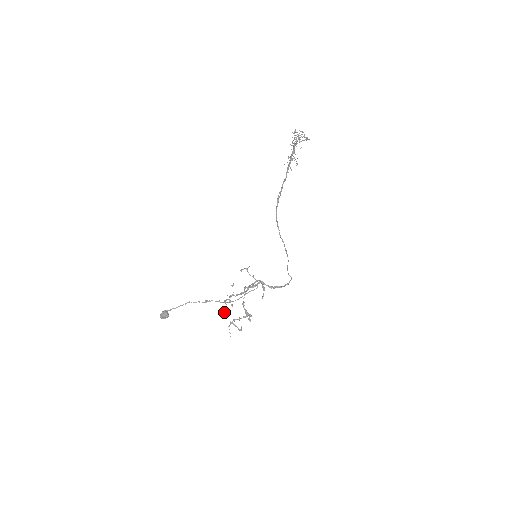
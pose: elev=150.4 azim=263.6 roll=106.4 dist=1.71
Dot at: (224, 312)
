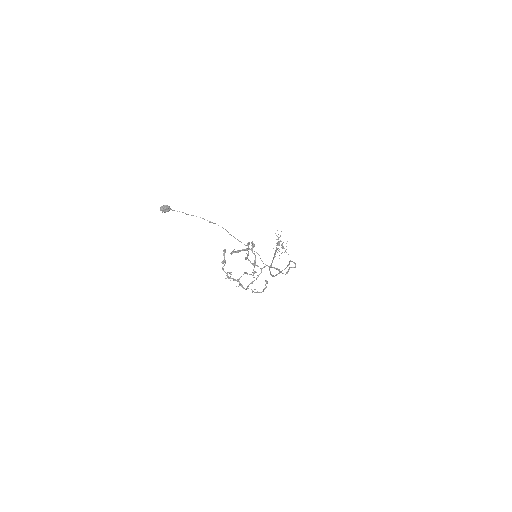
Dot at: occluded
